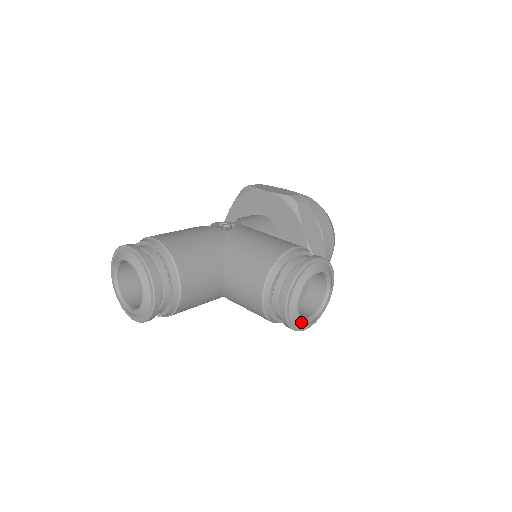
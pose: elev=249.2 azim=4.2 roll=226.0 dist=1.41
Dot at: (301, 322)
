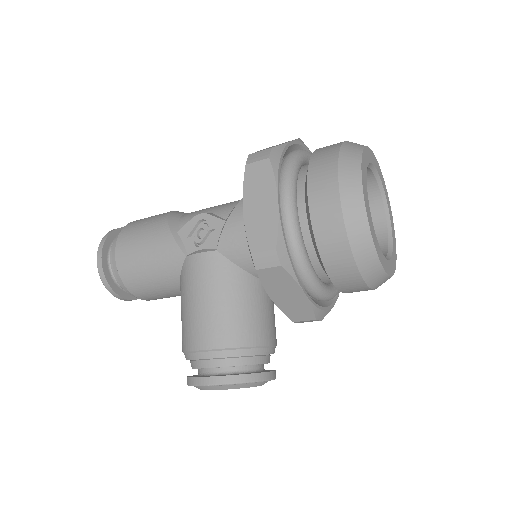
Dot at: occluded
